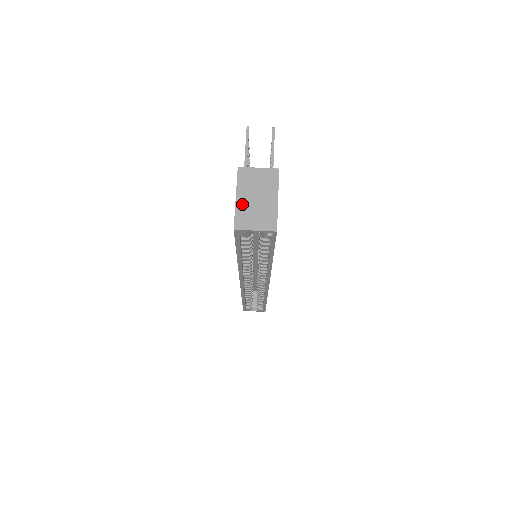
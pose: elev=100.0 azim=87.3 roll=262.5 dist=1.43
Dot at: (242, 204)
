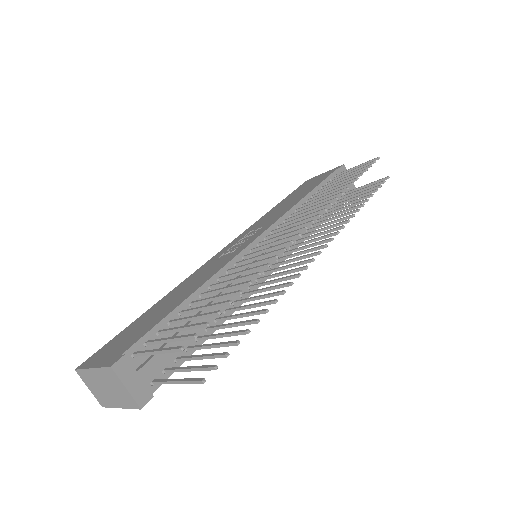
Dot at: (92, 375)
